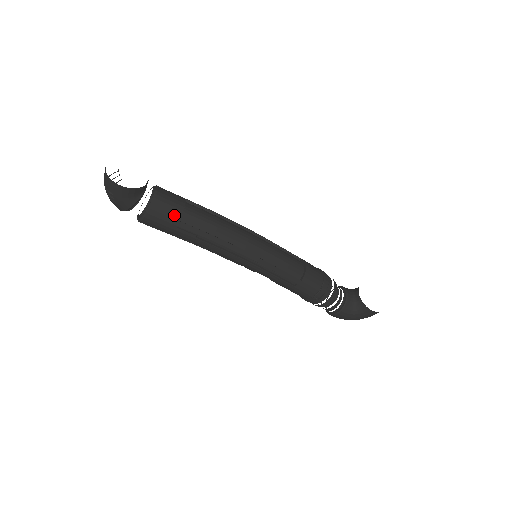
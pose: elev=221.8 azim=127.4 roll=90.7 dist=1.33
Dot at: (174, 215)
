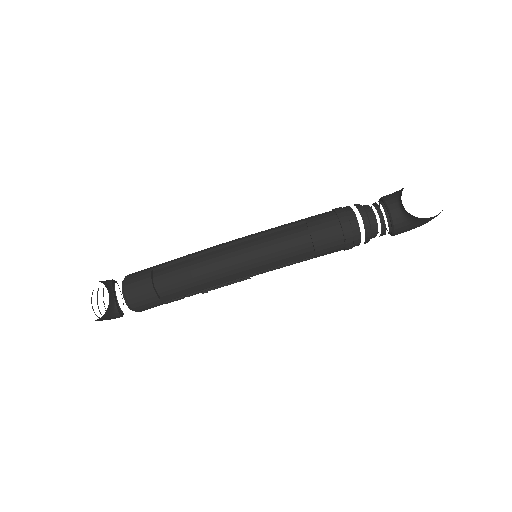
Dot at: (151, 299)
